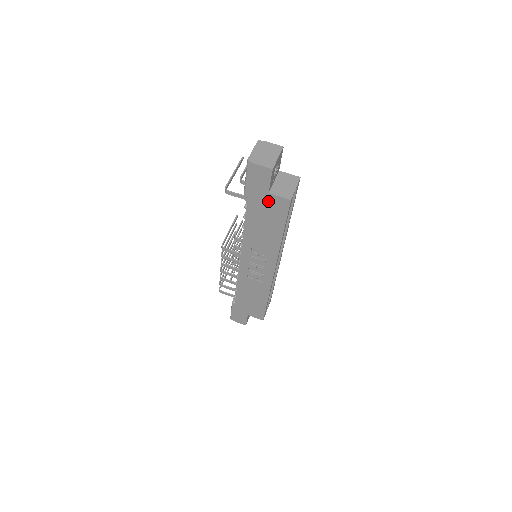
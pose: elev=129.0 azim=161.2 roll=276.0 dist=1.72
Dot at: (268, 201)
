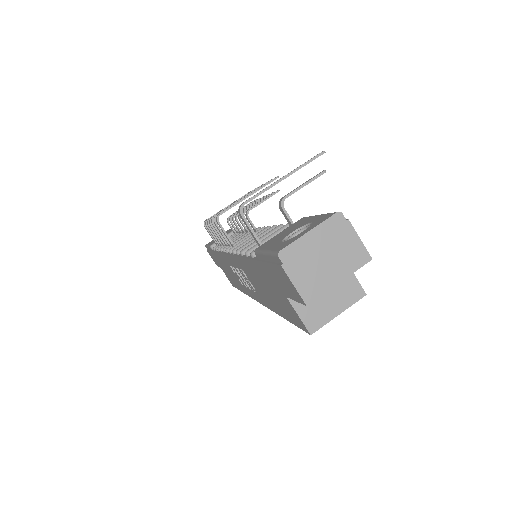
Dot at: (281, 295)
